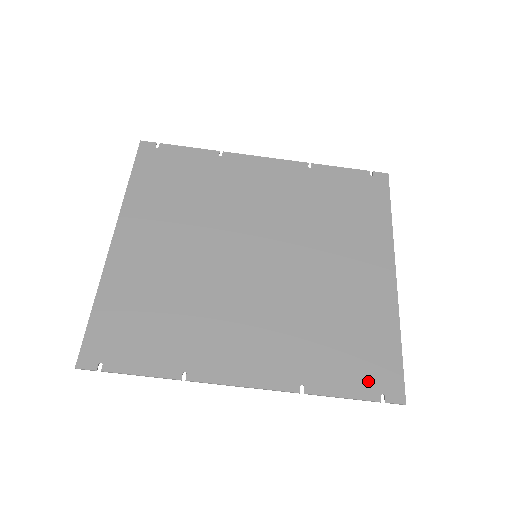
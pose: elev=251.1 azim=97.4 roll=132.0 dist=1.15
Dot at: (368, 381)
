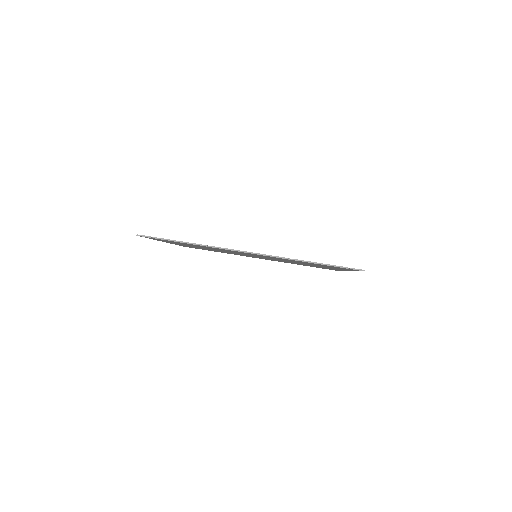
Dot at: occluded
